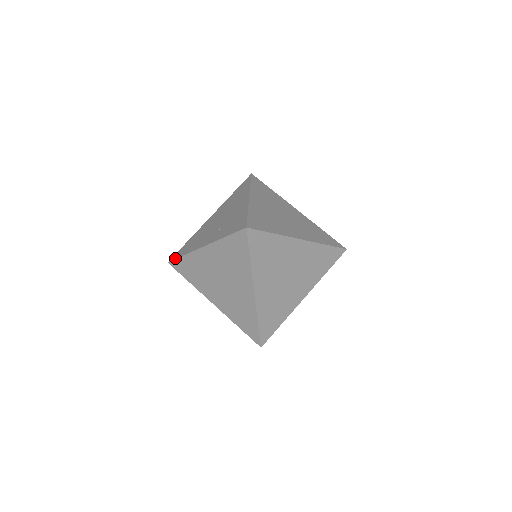
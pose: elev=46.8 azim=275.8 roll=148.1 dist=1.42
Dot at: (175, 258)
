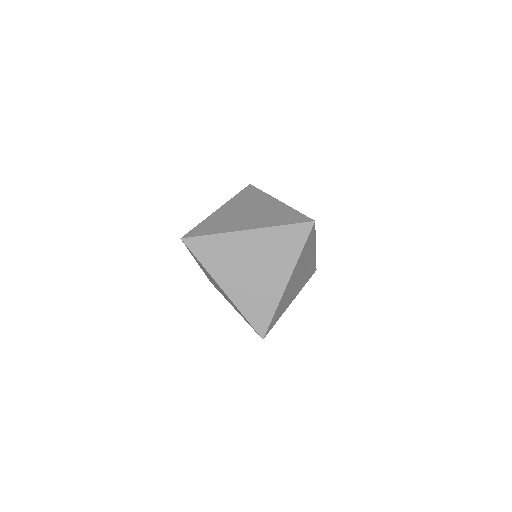
Dot at: (195, 235)
